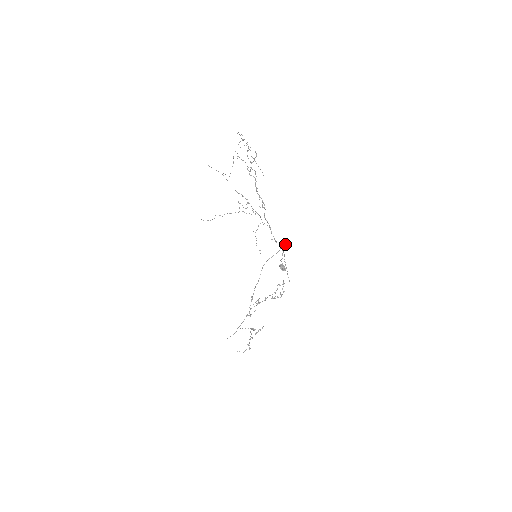
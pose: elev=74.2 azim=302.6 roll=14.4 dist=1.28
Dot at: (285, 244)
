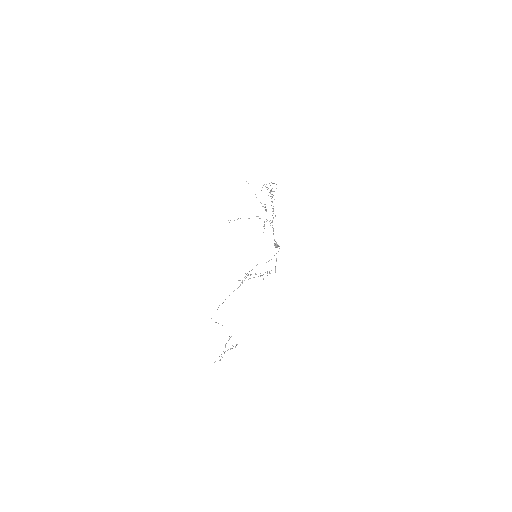
Dot at: occluded
